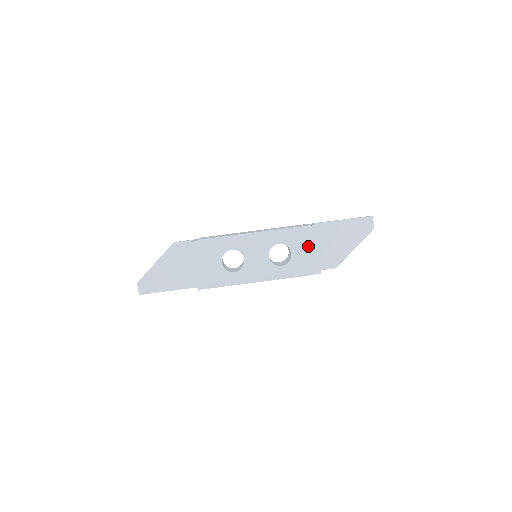
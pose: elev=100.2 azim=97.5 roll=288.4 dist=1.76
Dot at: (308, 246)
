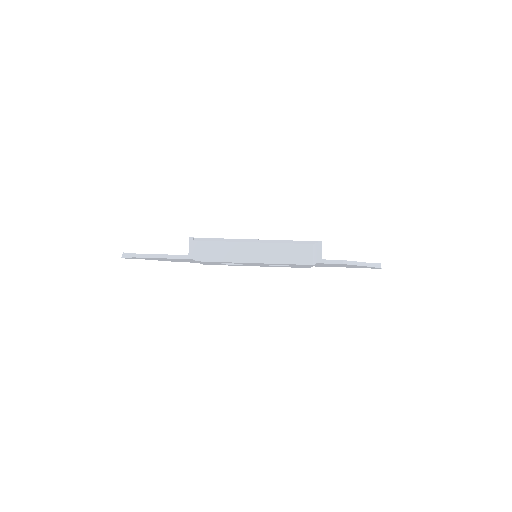
Dot at: occluded
